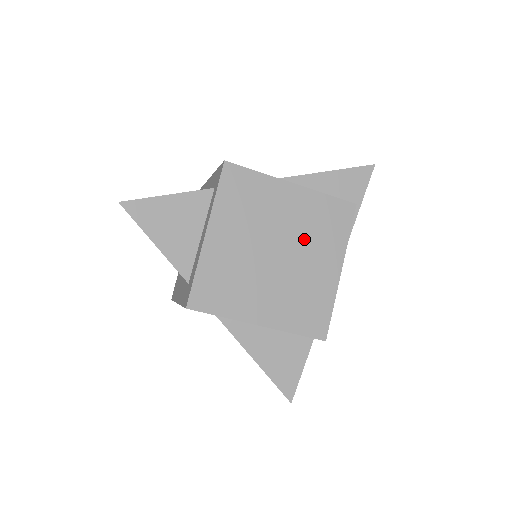
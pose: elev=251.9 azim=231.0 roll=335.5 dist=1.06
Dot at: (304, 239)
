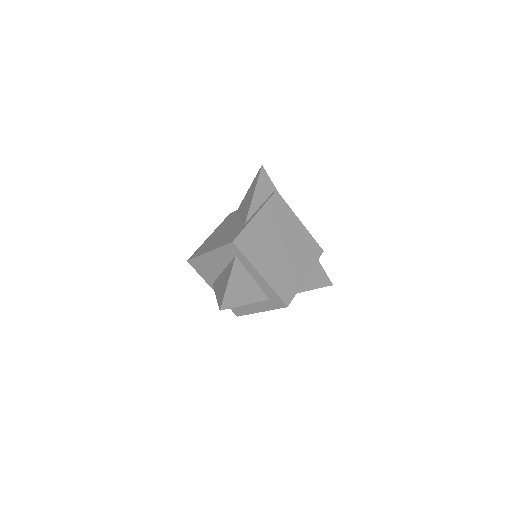
Dot at: (281, 229)
